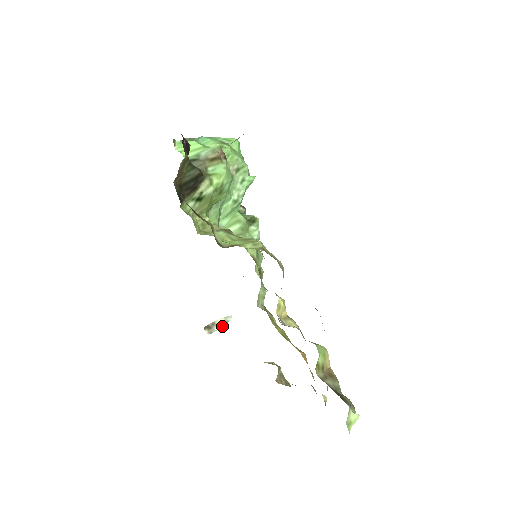
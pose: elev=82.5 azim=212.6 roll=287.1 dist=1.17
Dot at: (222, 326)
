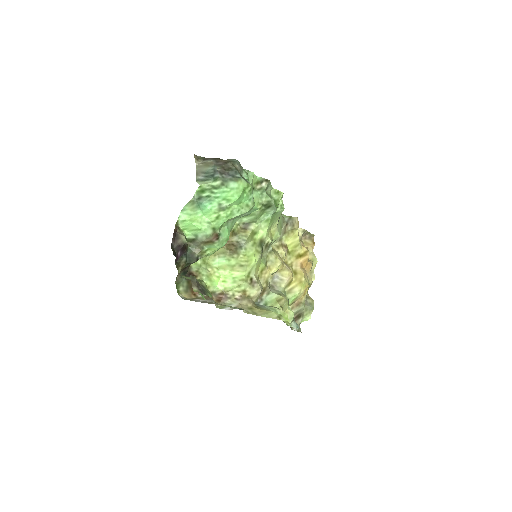
Dot at: occluded
